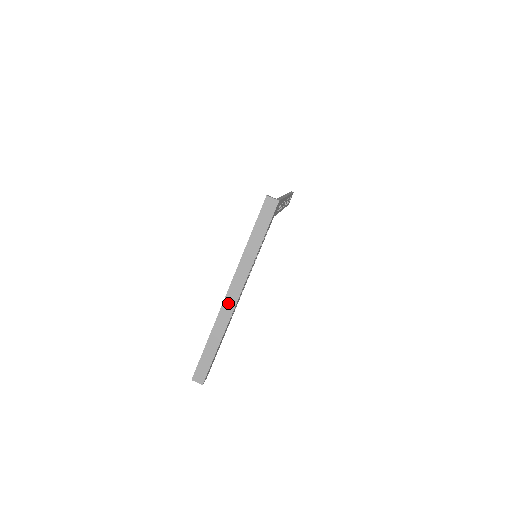
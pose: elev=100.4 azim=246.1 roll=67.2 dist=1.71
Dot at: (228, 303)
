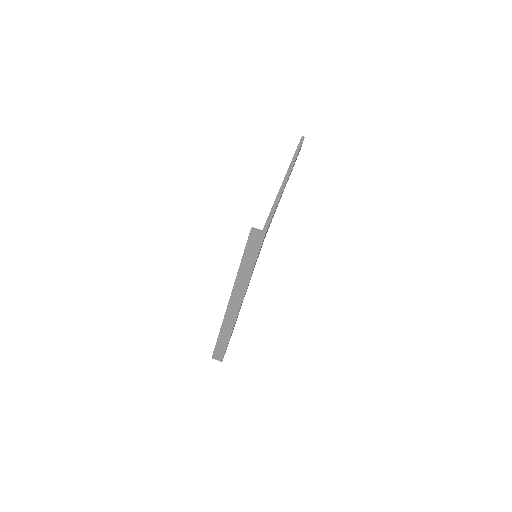
Dot at: (230, 312)
